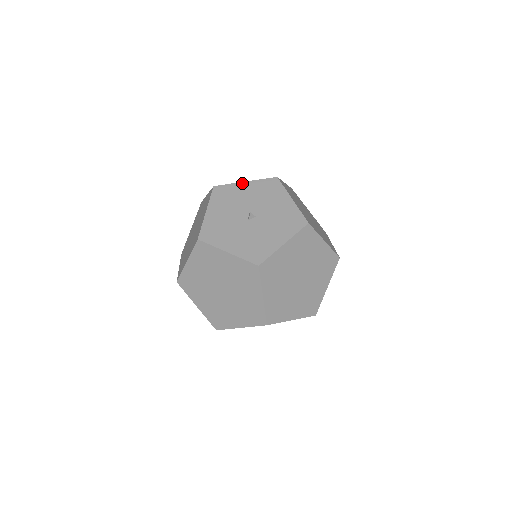
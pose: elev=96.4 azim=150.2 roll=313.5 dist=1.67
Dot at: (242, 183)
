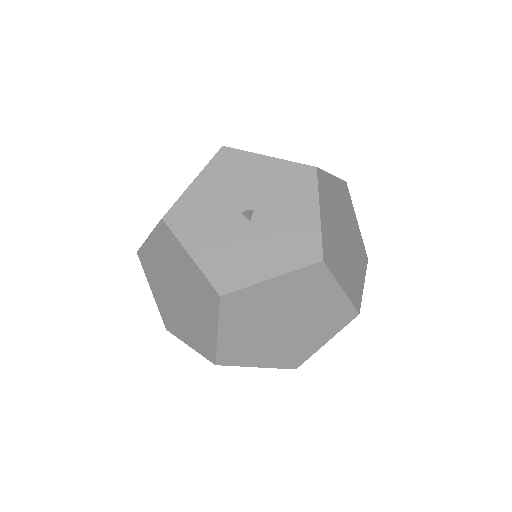
Dot at: (191, 186)
